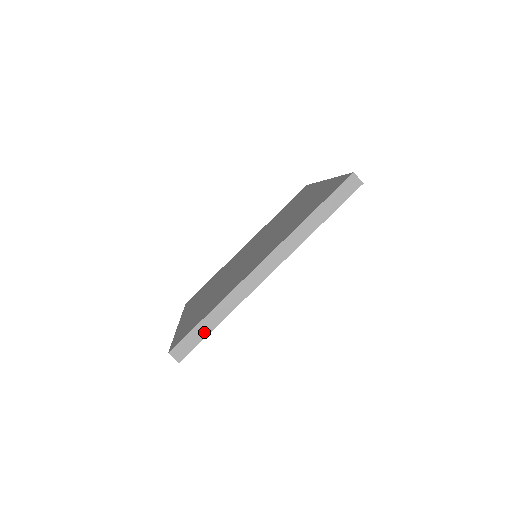
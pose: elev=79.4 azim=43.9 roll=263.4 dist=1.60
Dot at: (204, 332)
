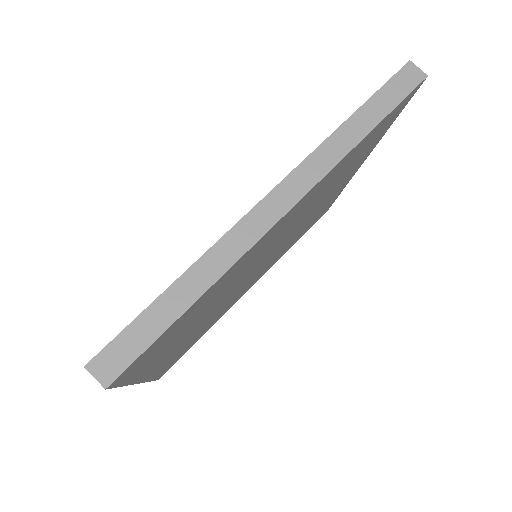
Dot at: (161, 322)
